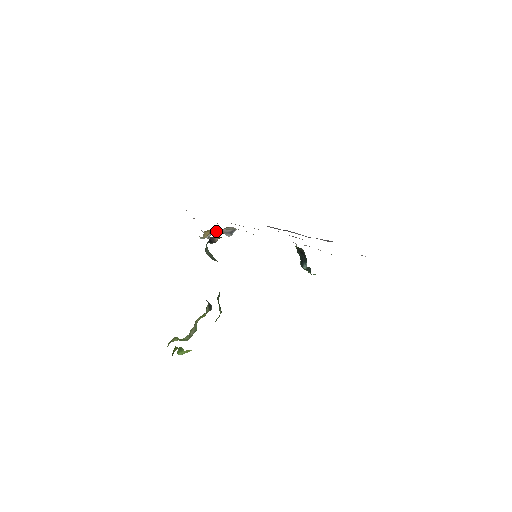
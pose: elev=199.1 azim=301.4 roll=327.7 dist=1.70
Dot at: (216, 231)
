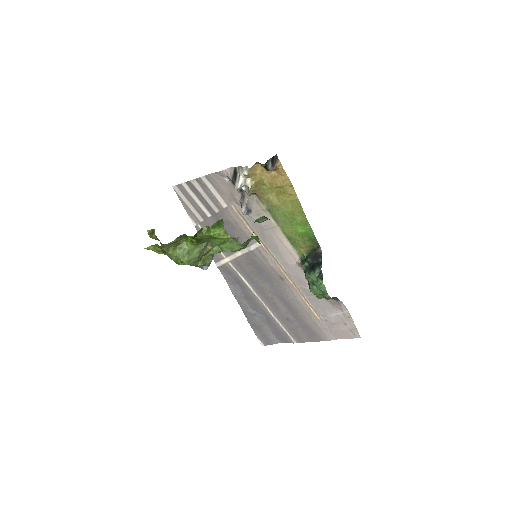
Dot at: (261, 175)
